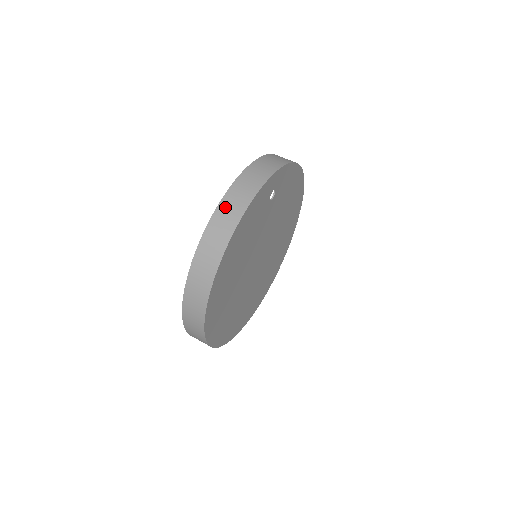
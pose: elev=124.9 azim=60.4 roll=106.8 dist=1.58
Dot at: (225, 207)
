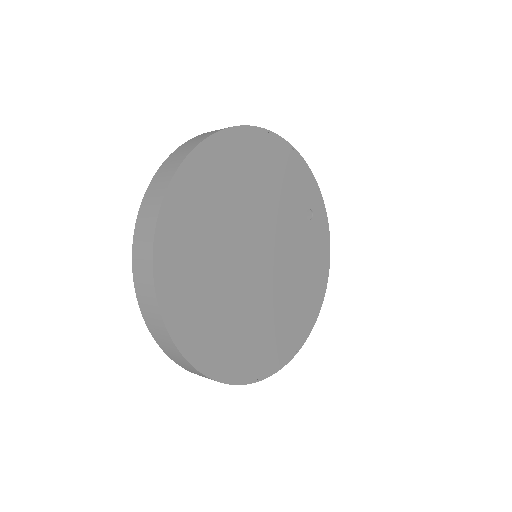
Dot at: occluded
